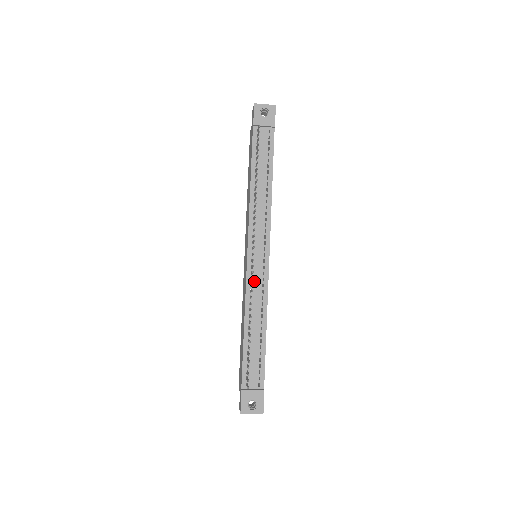
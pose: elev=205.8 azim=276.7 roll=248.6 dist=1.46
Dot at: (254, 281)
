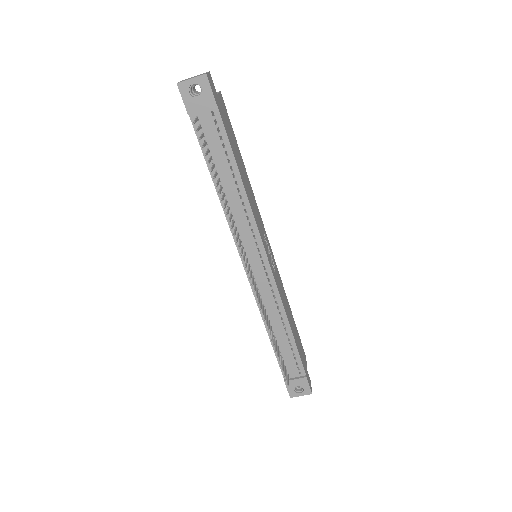
Dot at: (261, 290)
